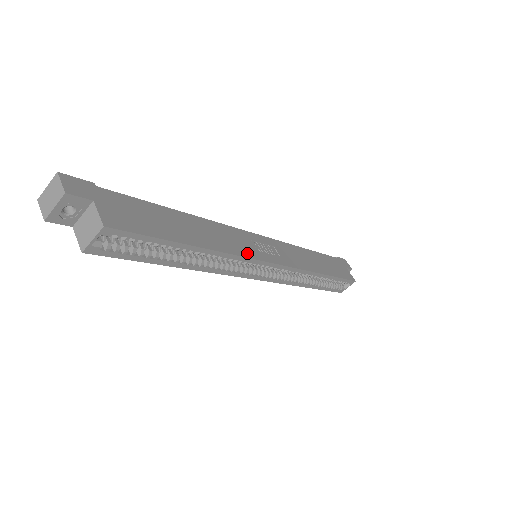
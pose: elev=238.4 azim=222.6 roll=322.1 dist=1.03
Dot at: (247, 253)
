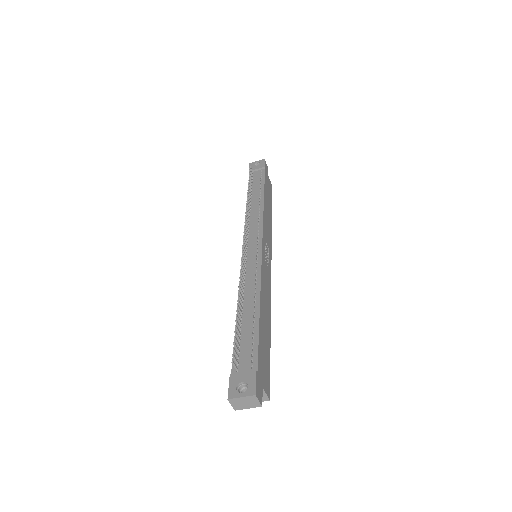
Dot at: (270, 285)
